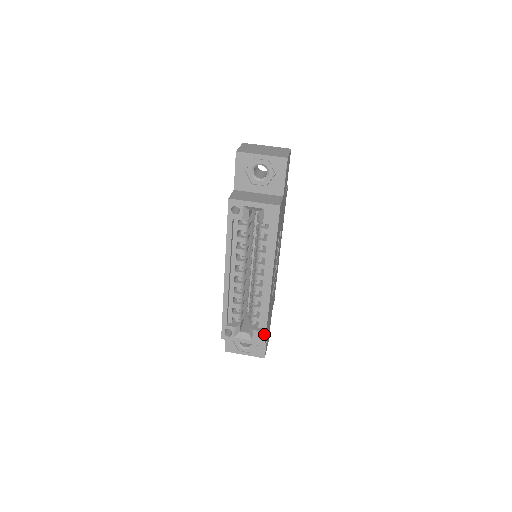
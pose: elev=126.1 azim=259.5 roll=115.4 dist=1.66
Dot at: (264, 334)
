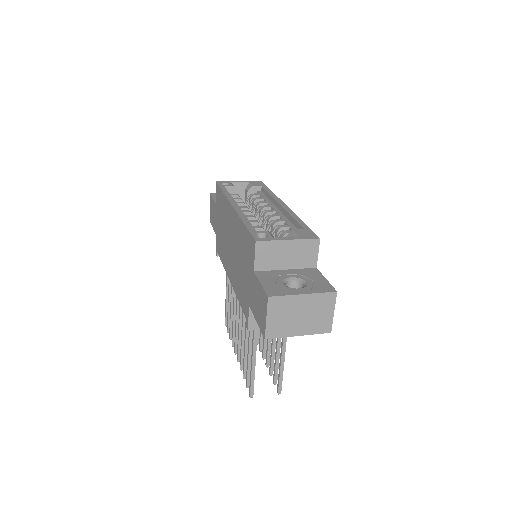
Dot at: (309, 231)
